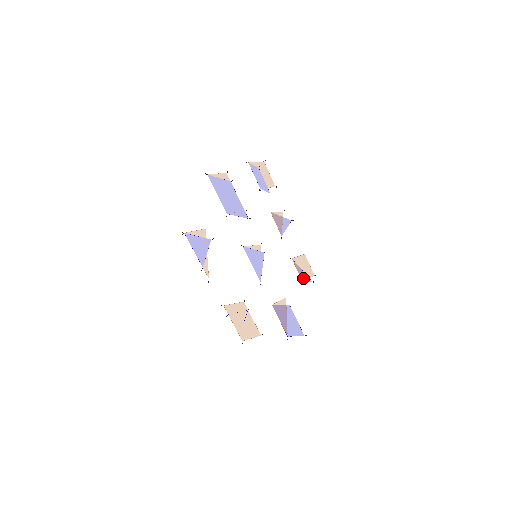
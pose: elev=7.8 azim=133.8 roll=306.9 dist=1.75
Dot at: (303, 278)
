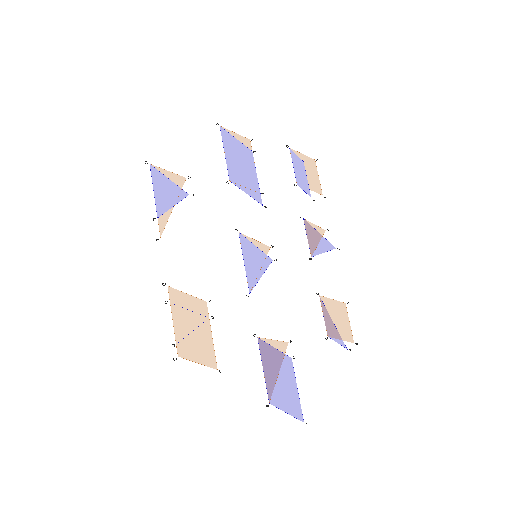
Dot at: (331, 334)
